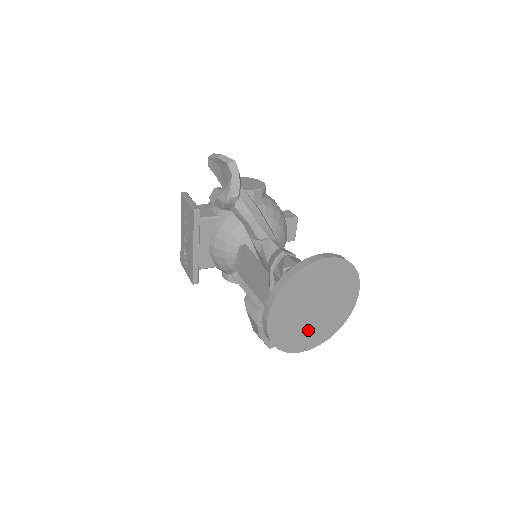
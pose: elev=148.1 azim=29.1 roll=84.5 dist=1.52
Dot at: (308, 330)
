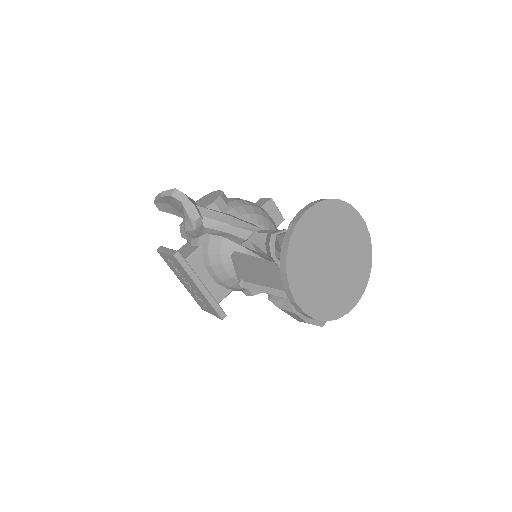
Dot at: (342, 285)
